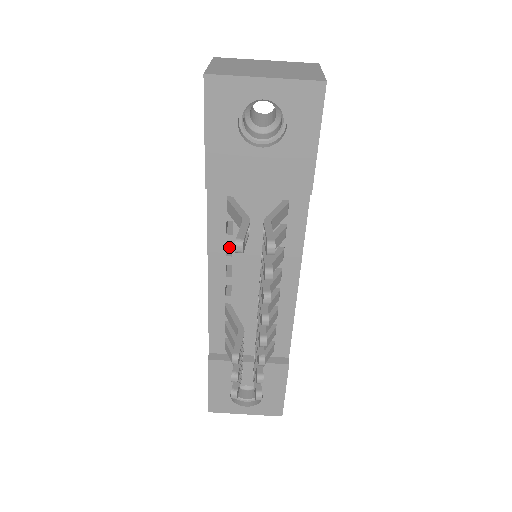
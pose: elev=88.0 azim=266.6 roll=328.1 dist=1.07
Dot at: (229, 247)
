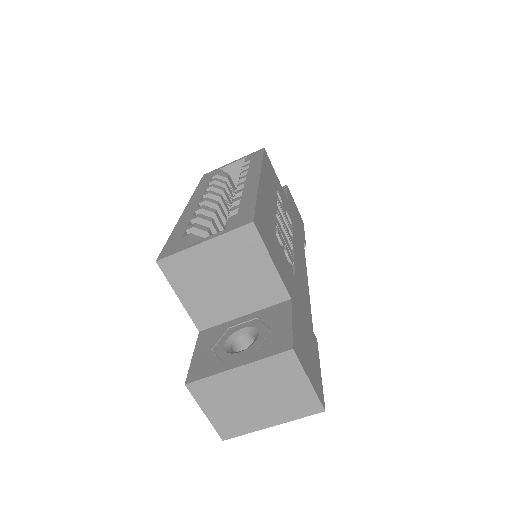
Dot at: occluded
